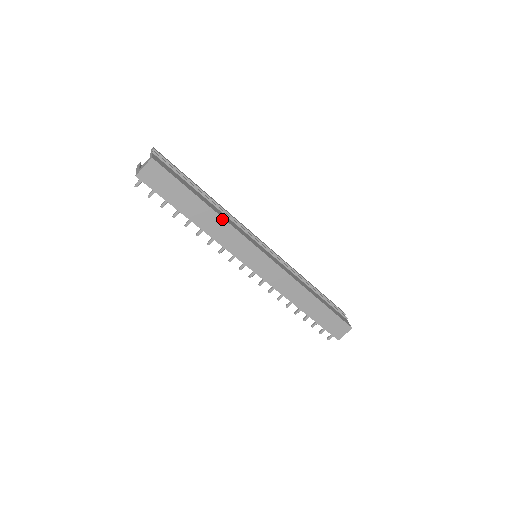
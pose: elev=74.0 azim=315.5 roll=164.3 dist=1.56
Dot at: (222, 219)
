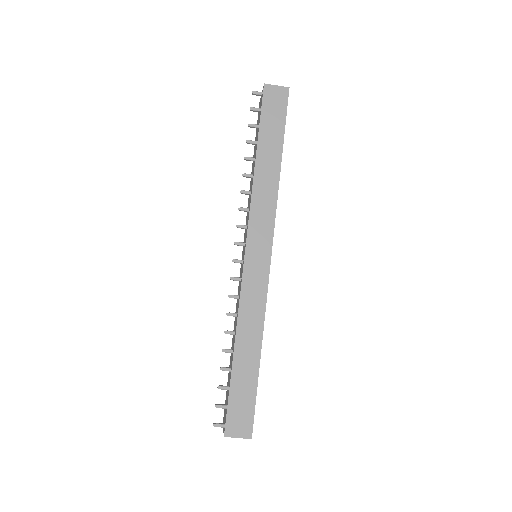
Dot at: (278, 183)
